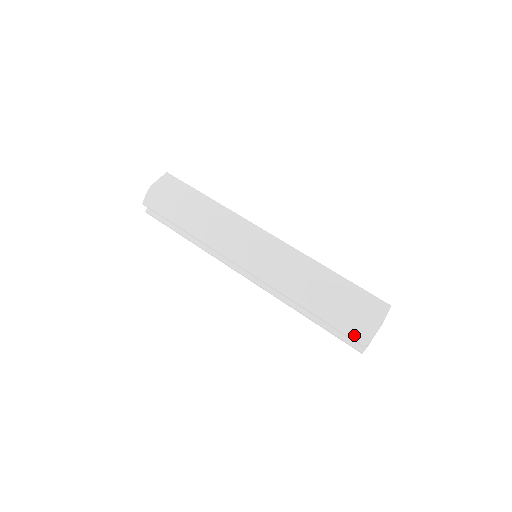
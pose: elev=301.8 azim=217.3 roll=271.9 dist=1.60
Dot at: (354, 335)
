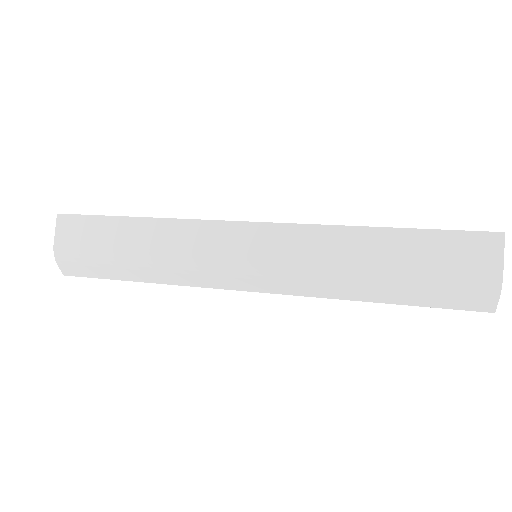
Dot at: (469, 306)
